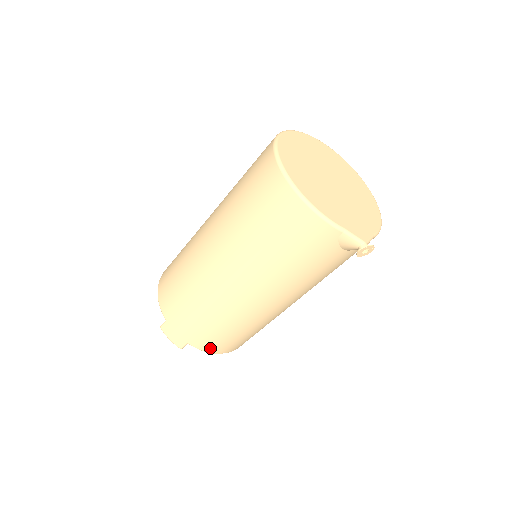
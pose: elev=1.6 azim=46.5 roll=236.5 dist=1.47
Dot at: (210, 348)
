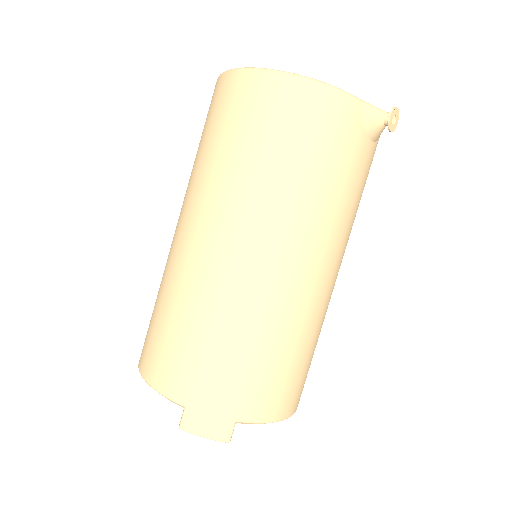
Dot at: (270, 410)
